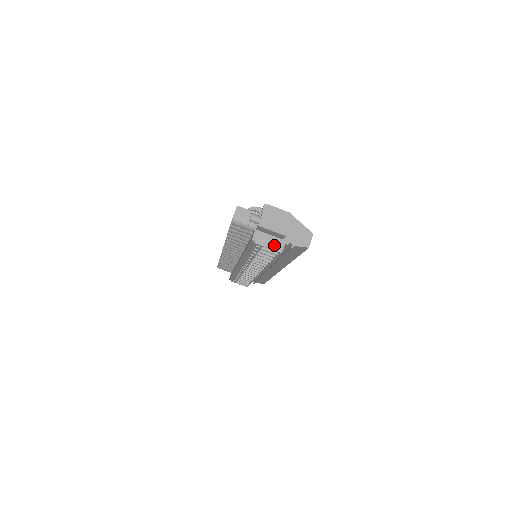
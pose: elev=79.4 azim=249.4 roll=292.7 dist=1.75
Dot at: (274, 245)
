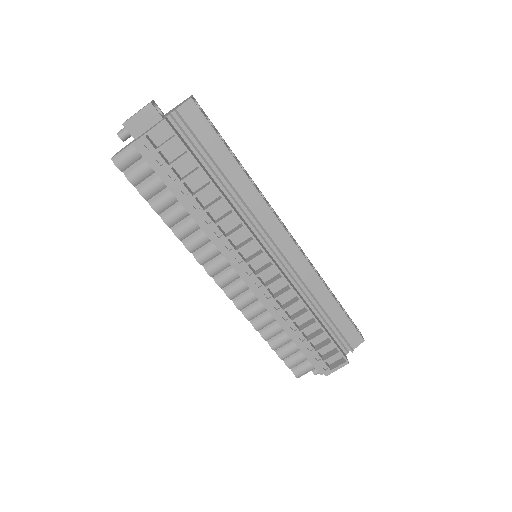
Dot at: (155, 125)
